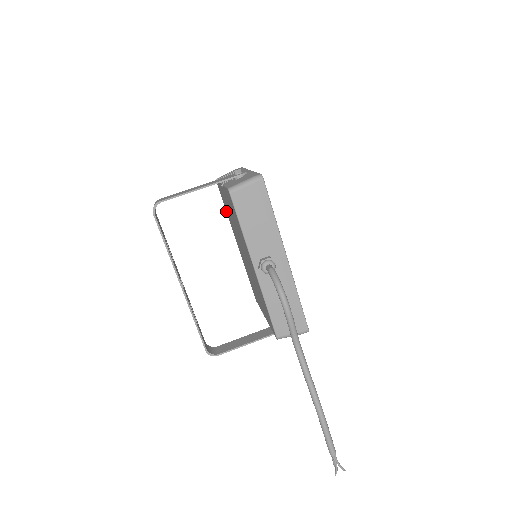
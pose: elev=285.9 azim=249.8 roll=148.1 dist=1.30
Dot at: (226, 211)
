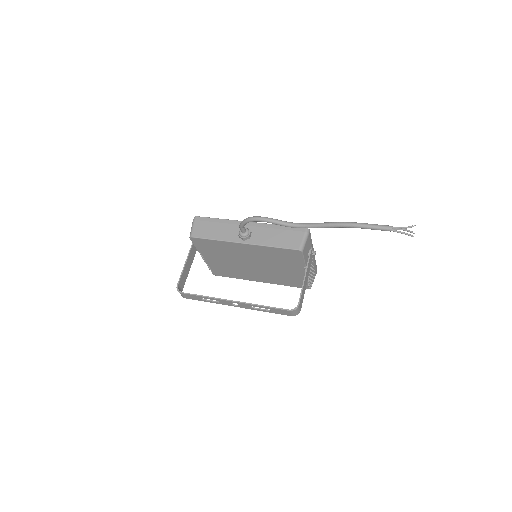
Dot at: occluded
